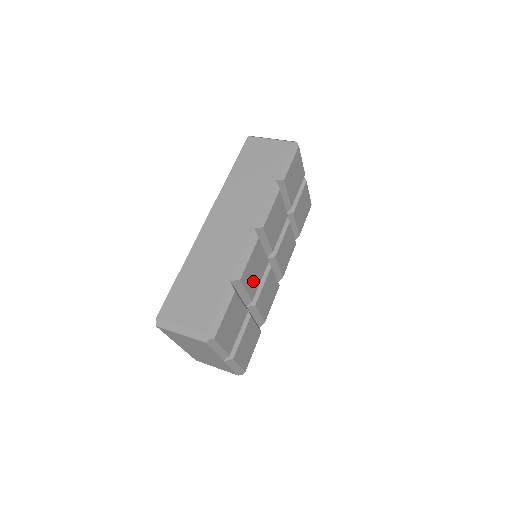
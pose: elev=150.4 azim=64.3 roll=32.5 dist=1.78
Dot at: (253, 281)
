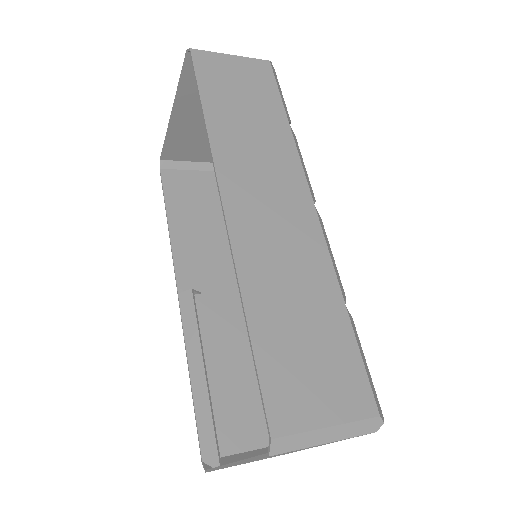
Dot at: occluded
